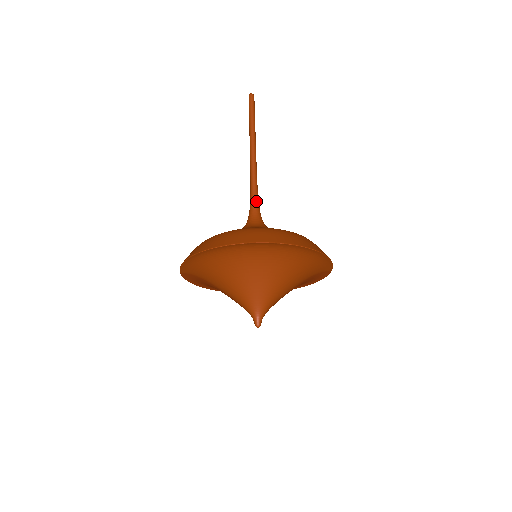
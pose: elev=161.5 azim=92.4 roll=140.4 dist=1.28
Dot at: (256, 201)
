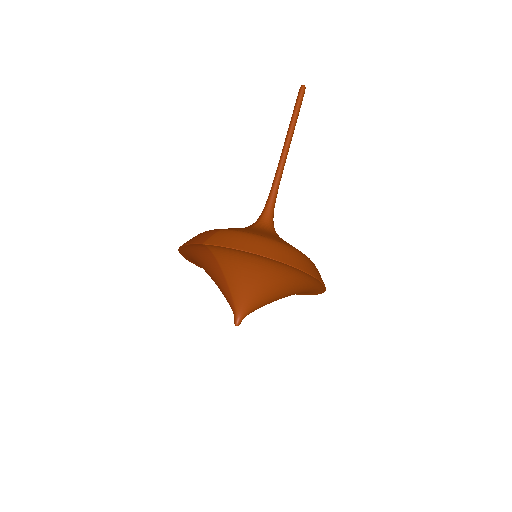
Dot at: occluded
